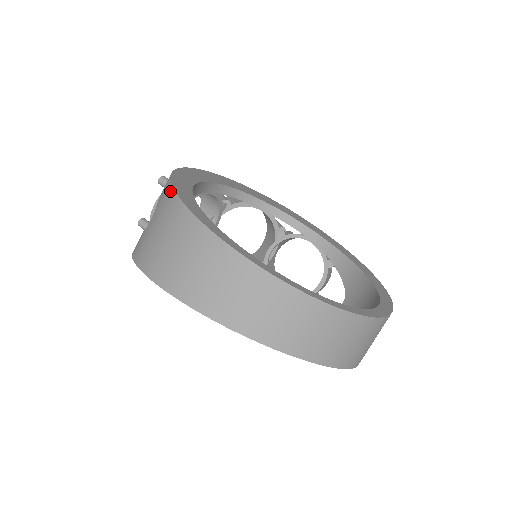
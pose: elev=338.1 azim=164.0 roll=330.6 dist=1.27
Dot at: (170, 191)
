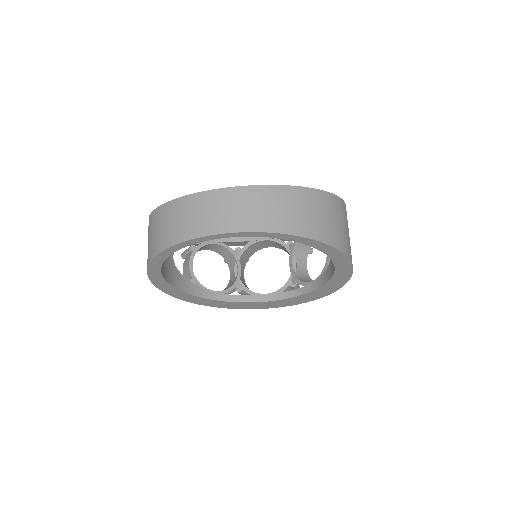
Dot at: occluded
